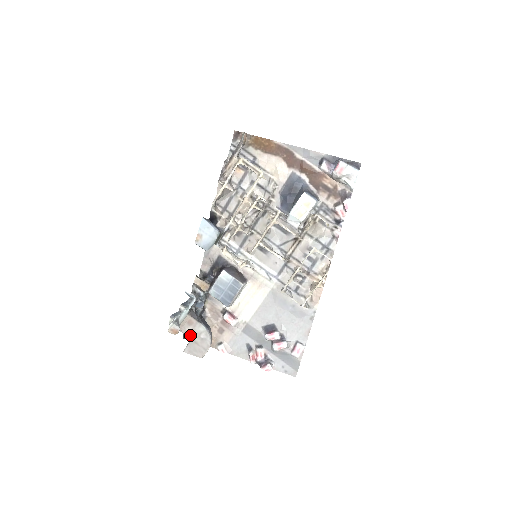
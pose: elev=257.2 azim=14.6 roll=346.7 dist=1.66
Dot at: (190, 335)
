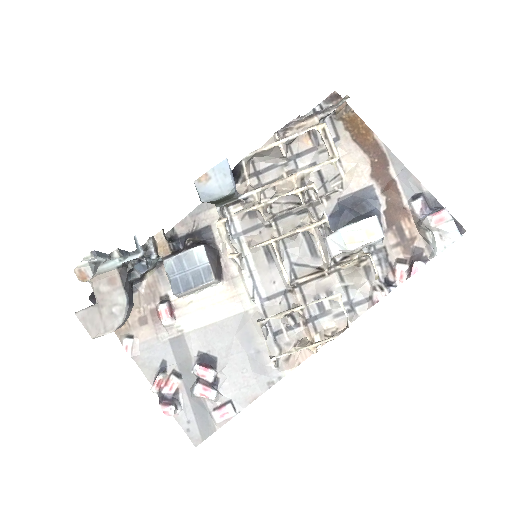
Dot at: (100, 297)
